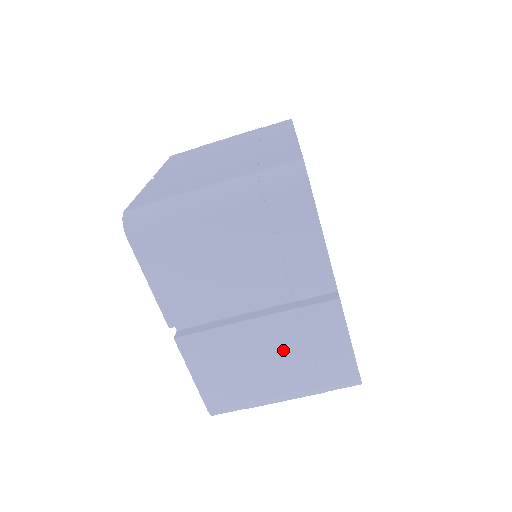
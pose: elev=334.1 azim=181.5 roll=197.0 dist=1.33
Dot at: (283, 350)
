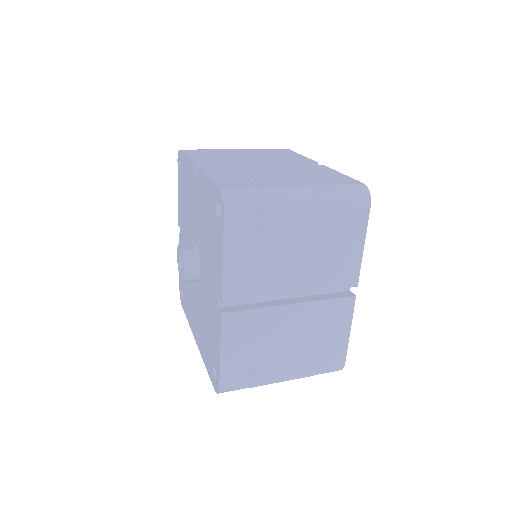
Dot at: (302, 334)
